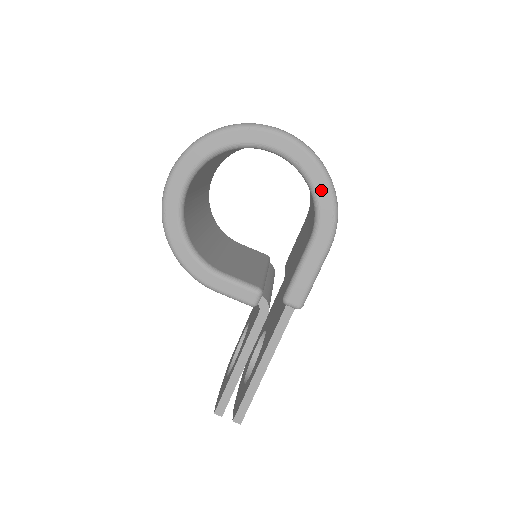
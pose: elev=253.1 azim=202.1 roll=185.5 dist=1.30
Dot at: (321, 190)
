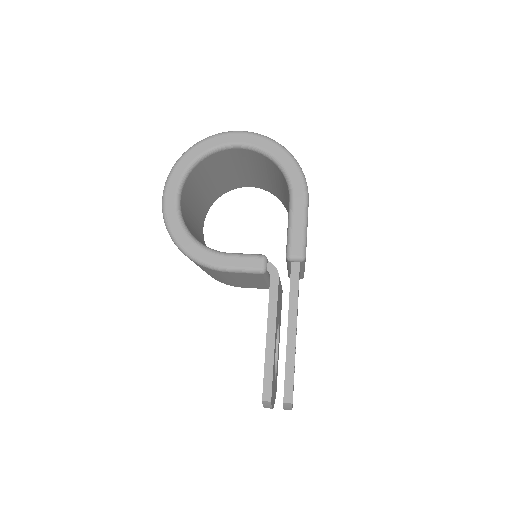
Dot at: (283, 159)
